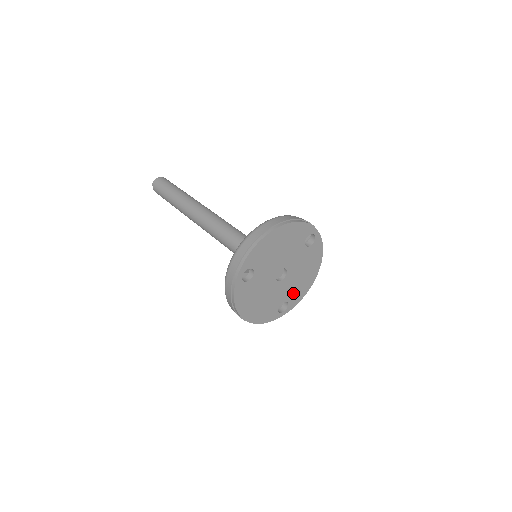
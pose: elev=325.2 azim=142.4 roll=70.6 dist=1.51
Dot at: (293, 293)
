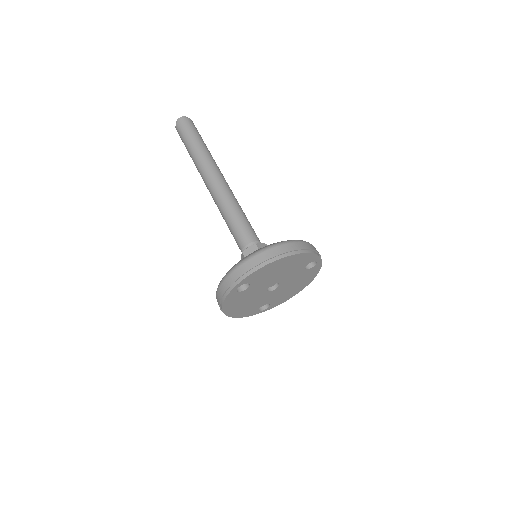
Dot at: (278, 299)
